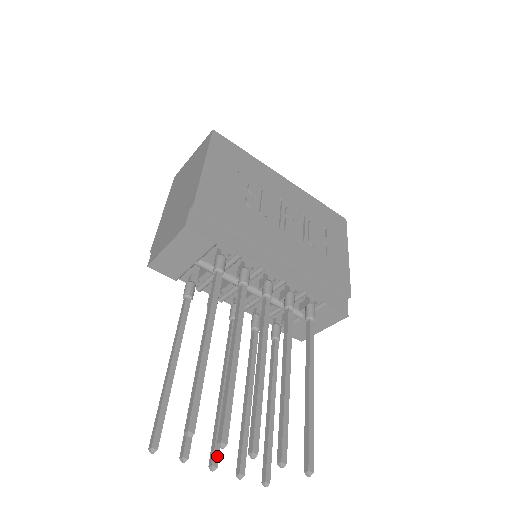
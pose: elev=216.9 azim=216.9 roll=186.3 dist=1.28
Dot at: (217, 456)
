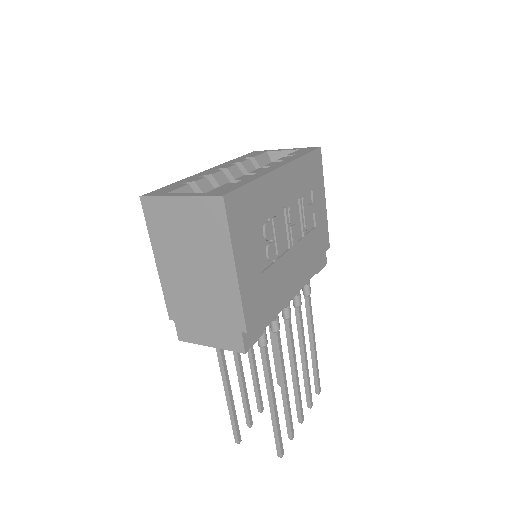
Dot at: (262, 405)
